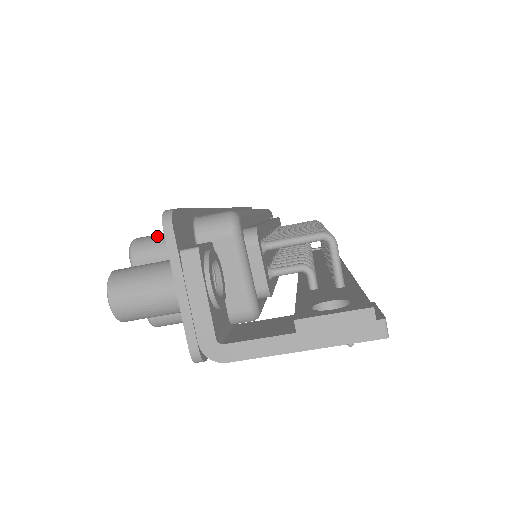
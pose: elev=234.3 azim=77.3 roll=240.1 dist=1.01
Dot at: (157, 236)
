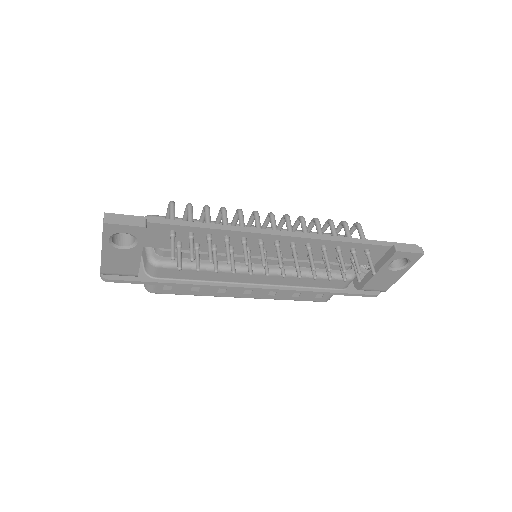
Dot at: occluded
